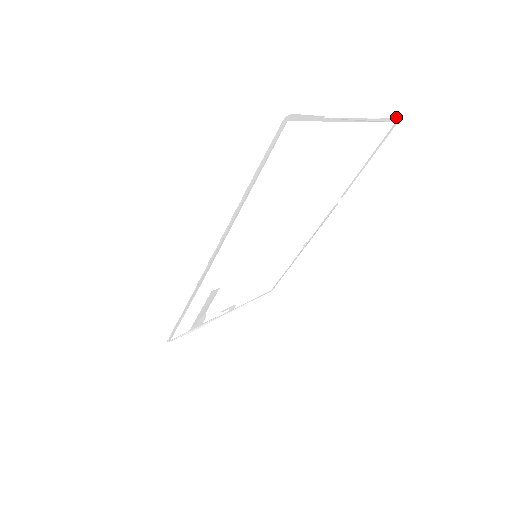
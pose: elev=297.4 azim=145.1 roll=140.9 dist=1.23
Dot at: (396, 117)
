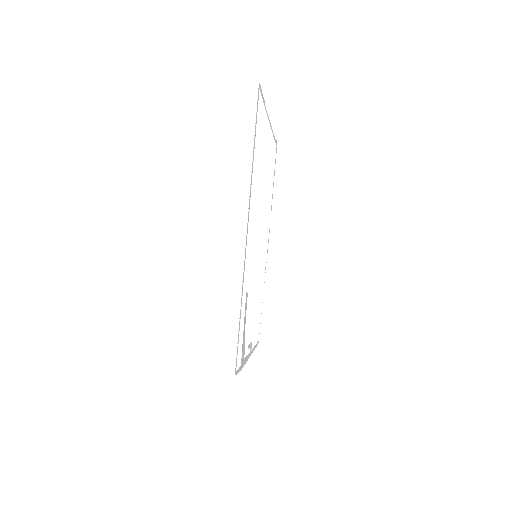
Dot at: (276, 141)
